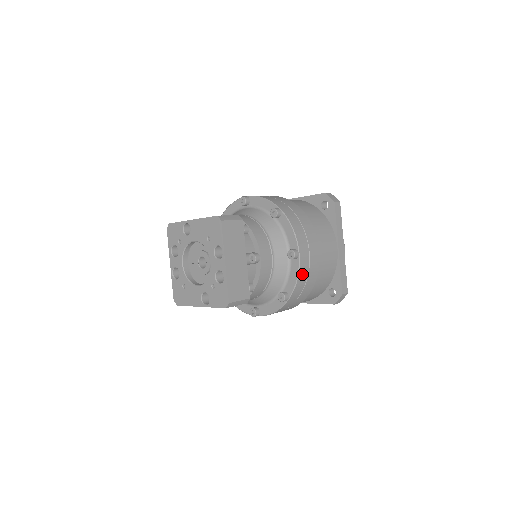
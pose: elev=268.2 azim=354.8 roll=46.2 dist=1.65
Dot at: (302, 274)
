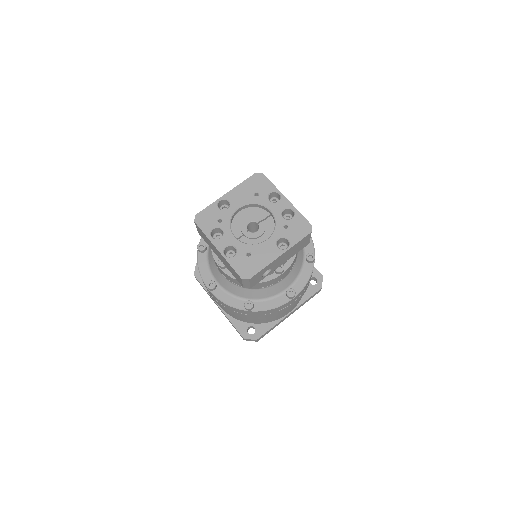
Dot at: occluded
